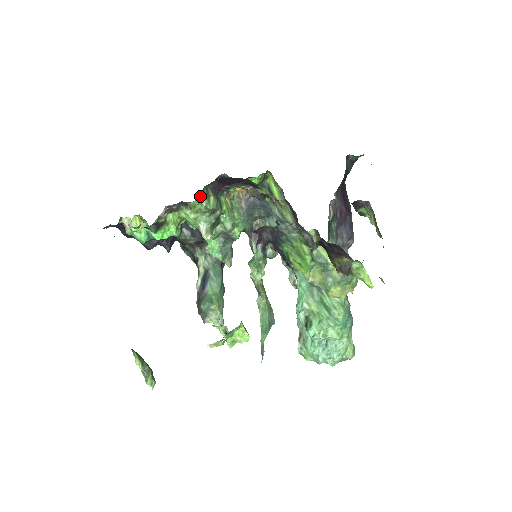
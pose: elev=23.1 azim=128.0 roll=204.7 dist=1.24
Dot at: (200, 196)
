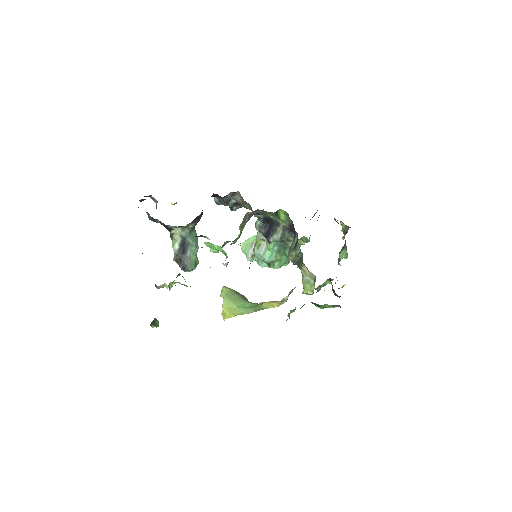
Dot at: occluded
